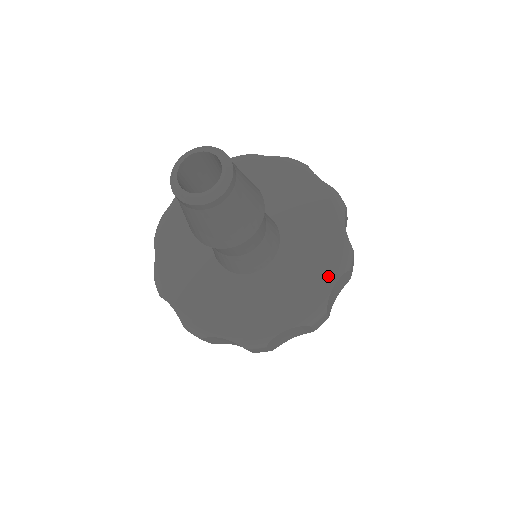
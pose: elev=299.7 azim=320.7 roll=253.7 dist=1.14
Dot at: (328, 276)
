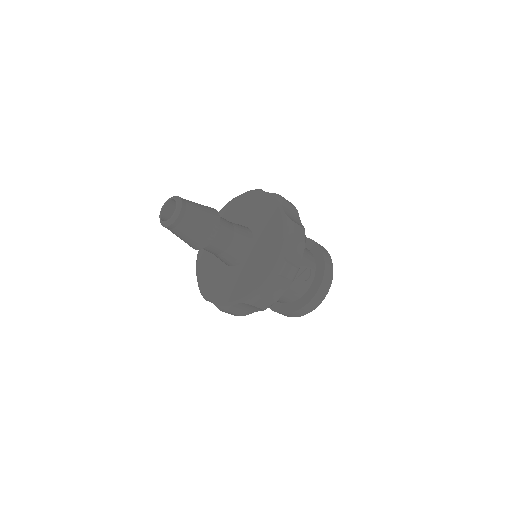
Dot at: (280, 241)
